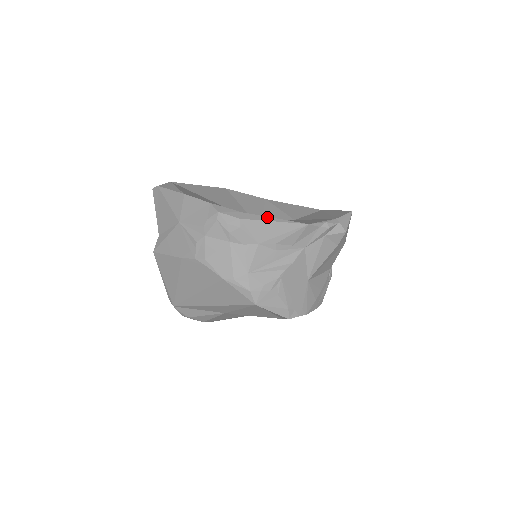
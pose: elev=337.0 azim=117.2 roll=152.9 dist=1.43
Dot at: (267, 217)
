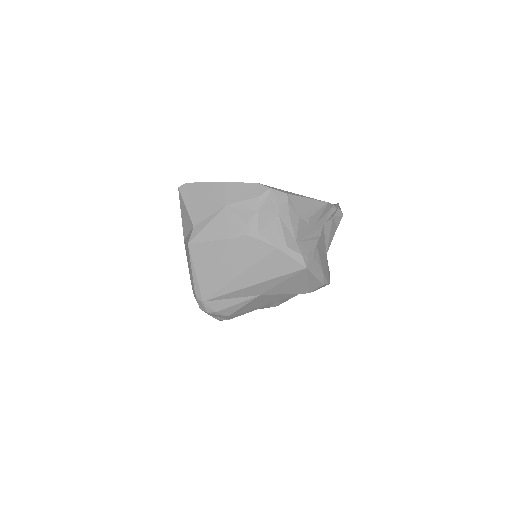
Dot at: (302, 195)
